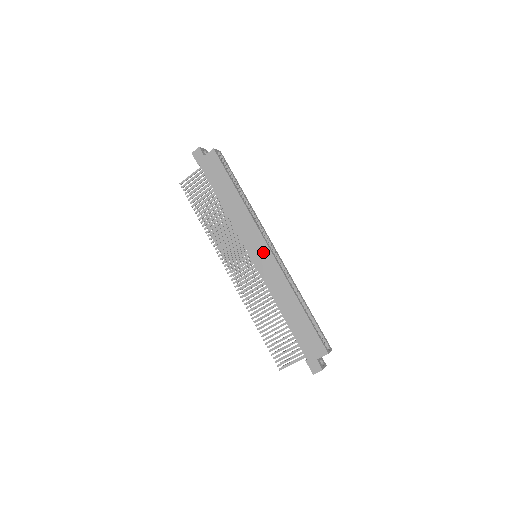
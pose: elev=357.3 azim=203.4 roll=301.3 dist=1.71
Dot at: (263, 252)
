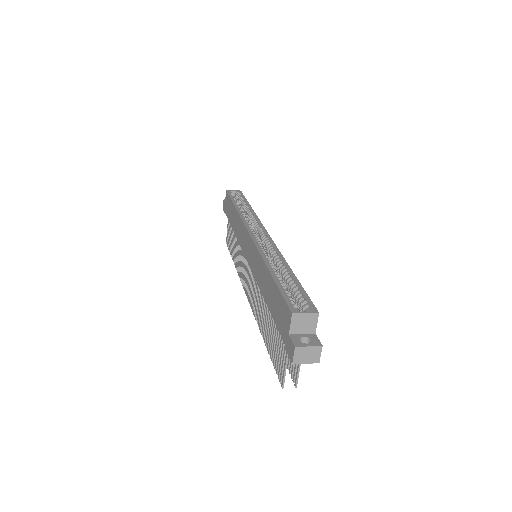
Dot at: (248, 243)
